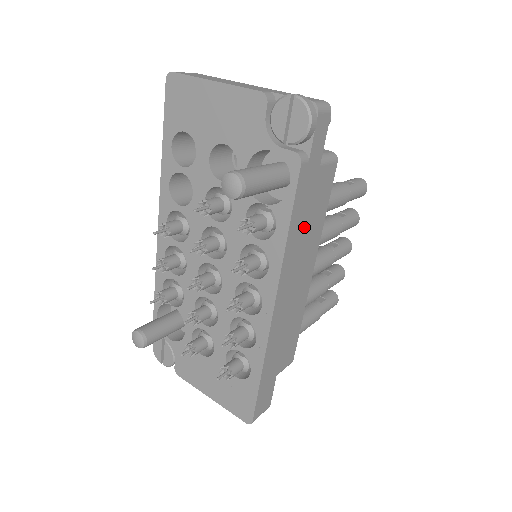
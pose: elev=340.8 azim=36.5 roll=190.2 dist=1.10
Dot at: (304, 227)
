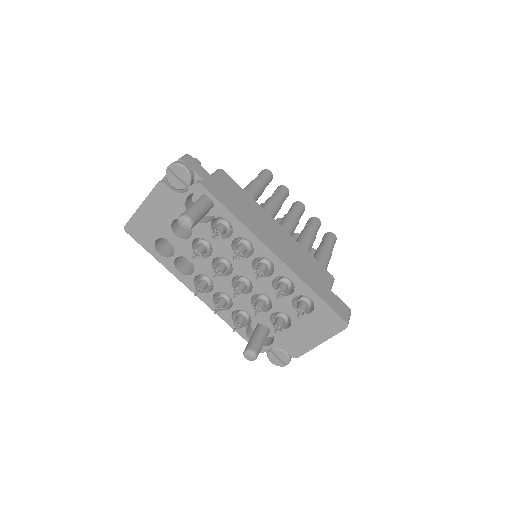
Dot at: (242, 208)
